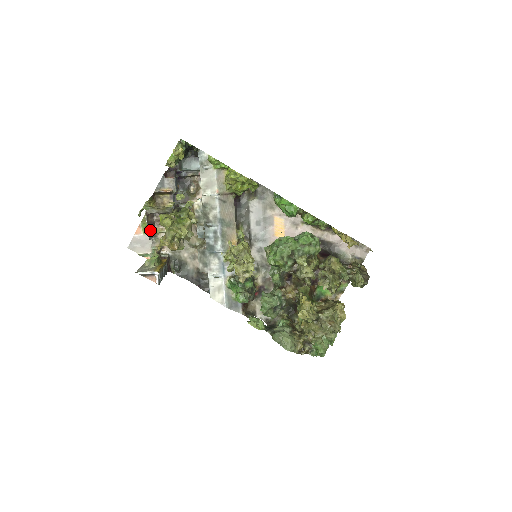
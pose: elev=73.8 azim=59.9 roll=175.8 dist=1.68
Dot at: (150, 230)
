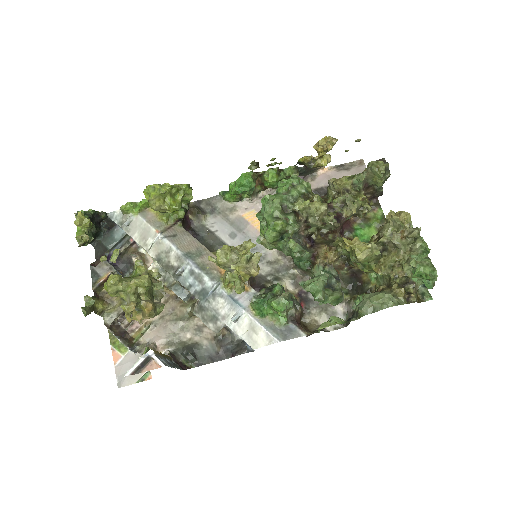
Dot at: (126, 342)
